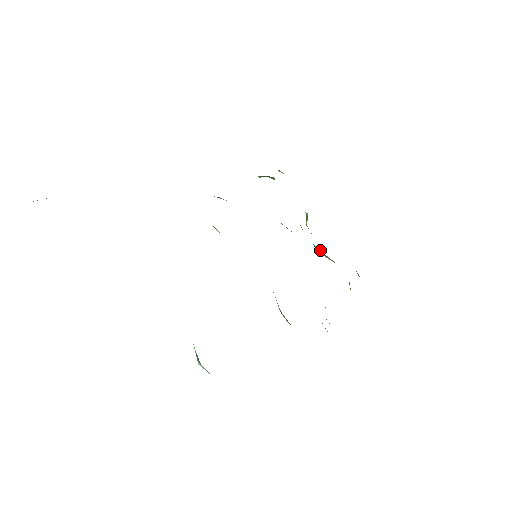
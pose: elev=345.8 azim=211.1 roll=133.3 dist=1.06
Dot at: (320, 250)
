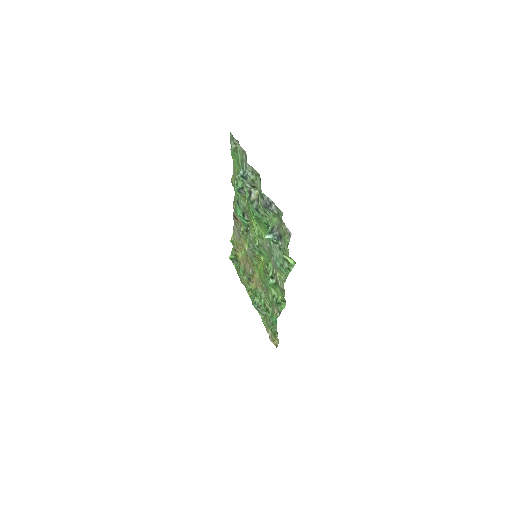
Dot at: (259, 302)
